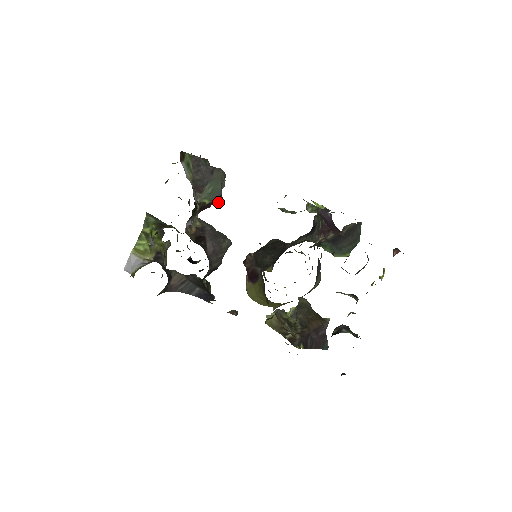
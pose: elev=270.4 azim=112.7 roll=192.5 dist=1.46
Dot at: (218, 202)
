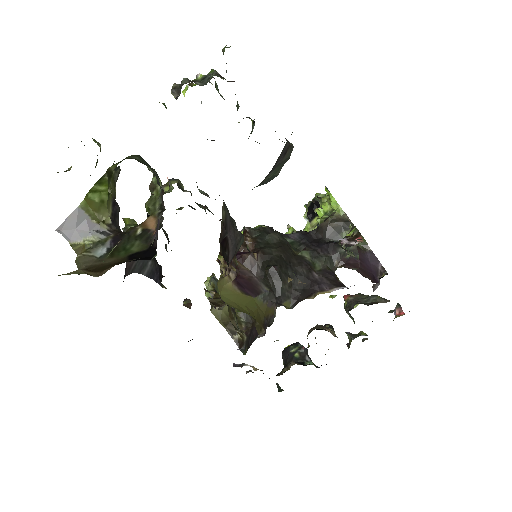
Dot at: occluded
